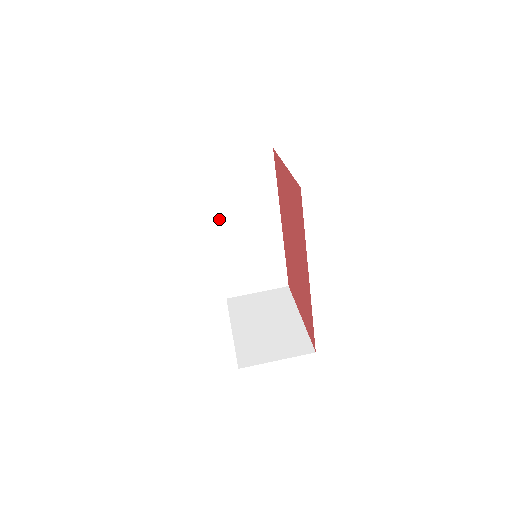
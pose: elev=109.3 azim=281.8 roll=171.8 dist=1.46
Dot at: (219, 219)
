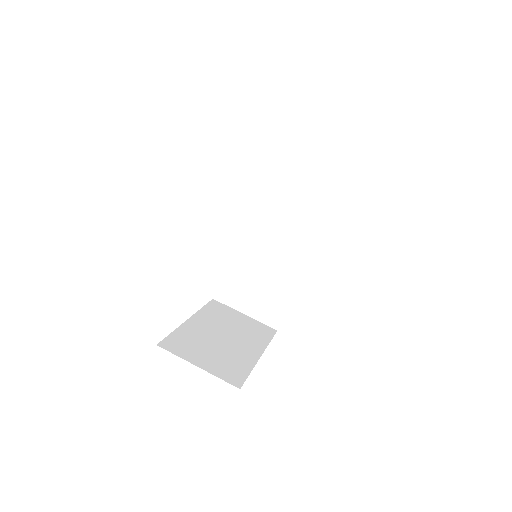
Dot at: (254, 212)
